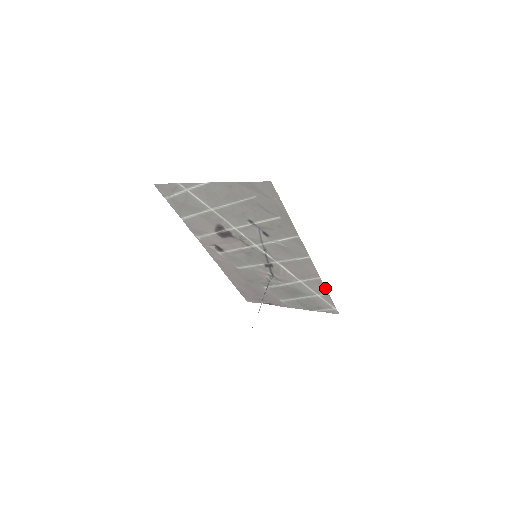
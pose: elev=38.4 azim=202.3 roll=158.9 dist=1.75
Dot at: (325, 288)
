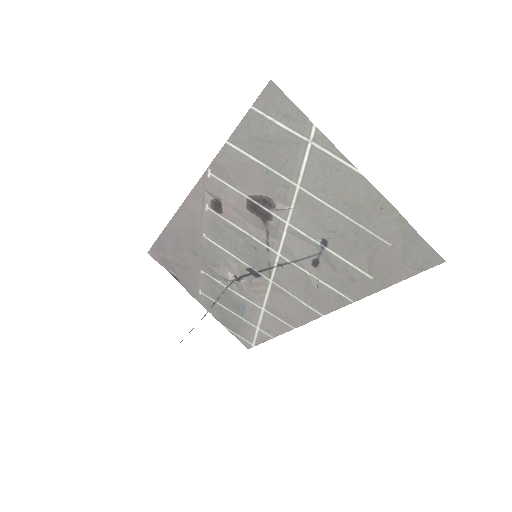
Dot at: (280, 334)
